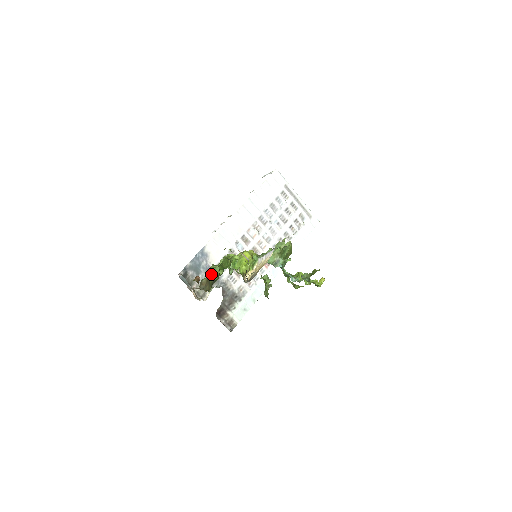
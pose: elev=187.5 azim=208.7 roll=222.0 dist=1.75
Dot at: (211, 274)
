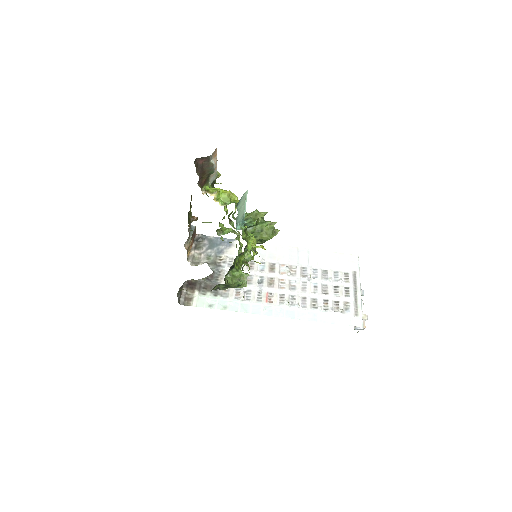
Dot at: (206, 222)
